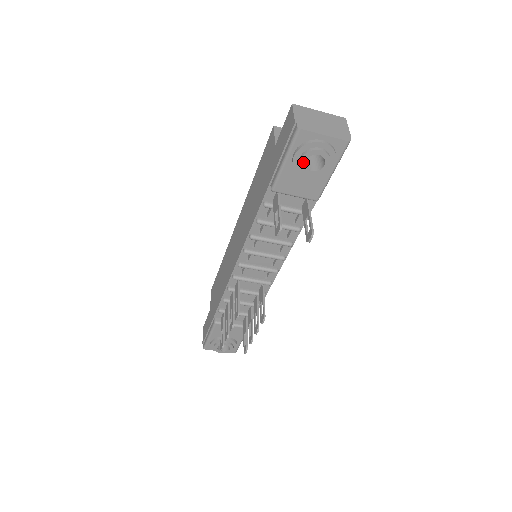
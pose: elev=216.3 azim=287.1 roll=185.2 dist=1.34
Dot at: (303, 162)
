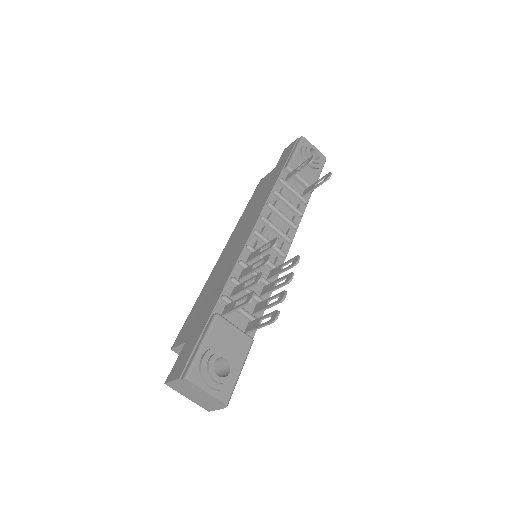
Dot at: (309, 150)
